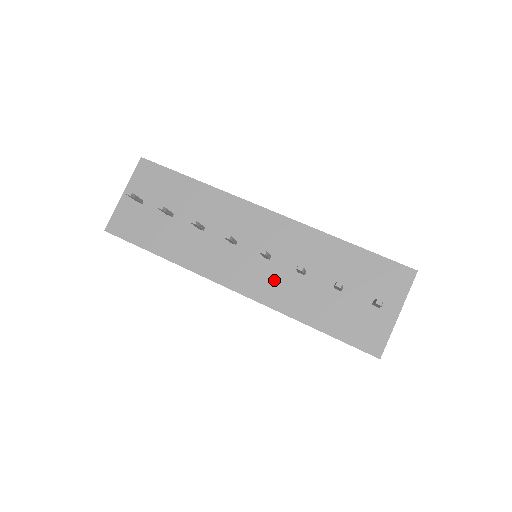
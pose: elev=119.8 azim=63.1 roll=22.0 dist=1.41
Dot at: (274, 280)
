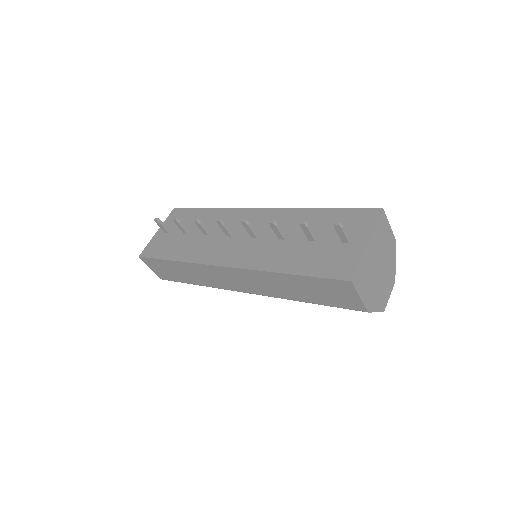
Dot at: (259, 250)
